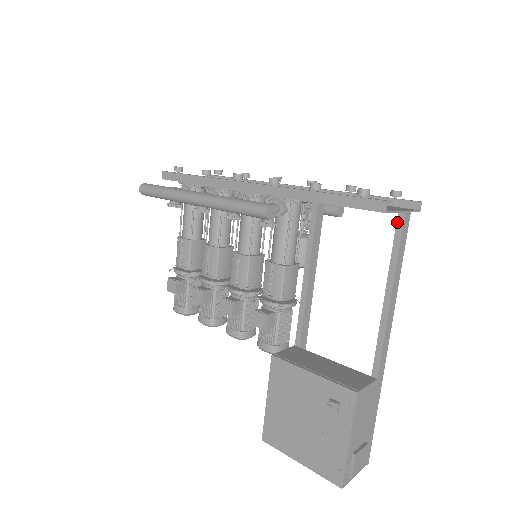
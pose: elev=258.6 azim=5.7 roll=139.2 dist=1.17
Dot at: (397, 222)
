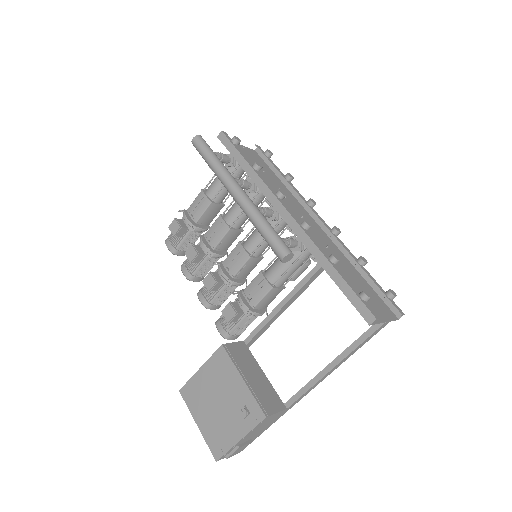
Dot at: (375, 324)
